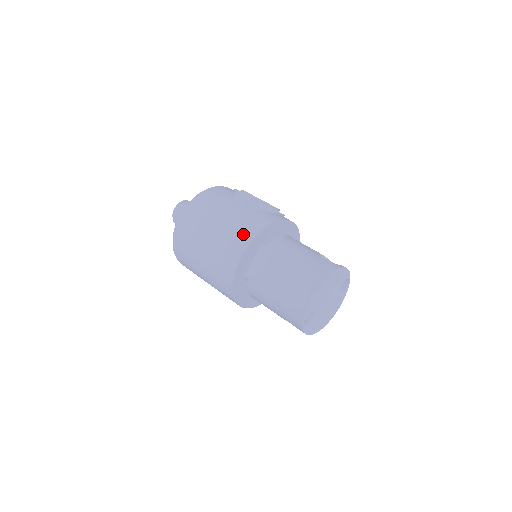
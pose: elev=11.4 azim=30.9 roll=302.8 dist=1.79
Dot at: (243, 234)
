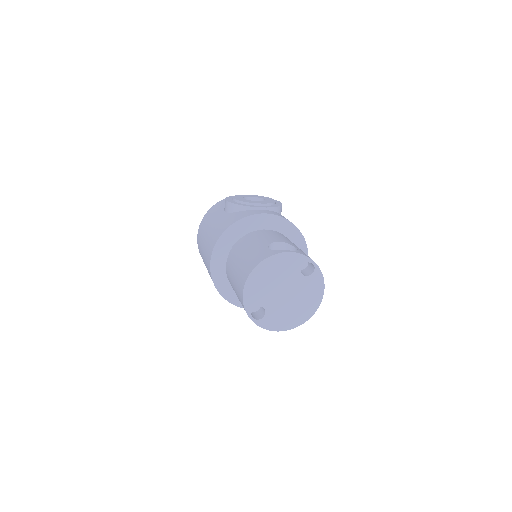
Dot at: (213, 241)
